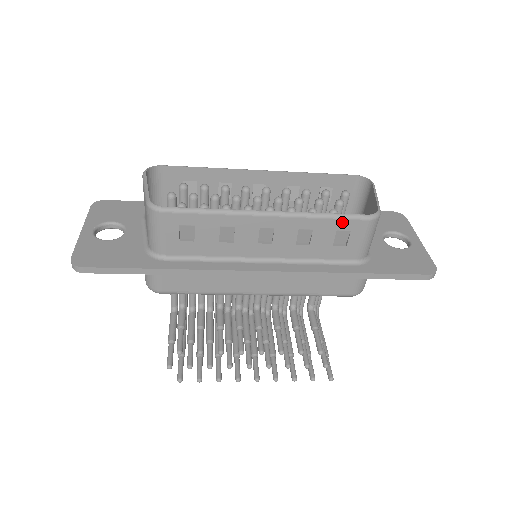
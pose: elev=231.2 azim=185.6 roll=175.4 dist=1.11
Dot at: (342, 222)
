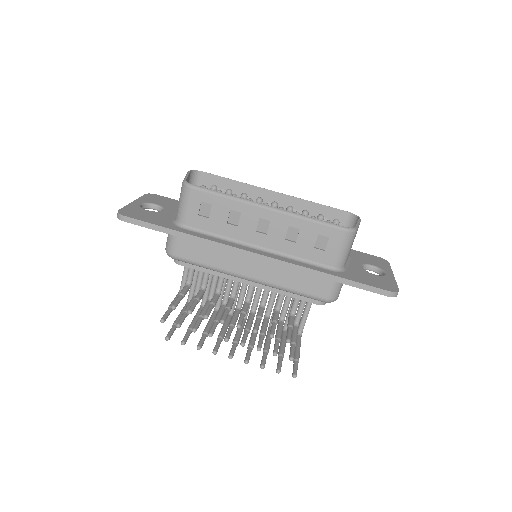
Dot at: (323, 228)
